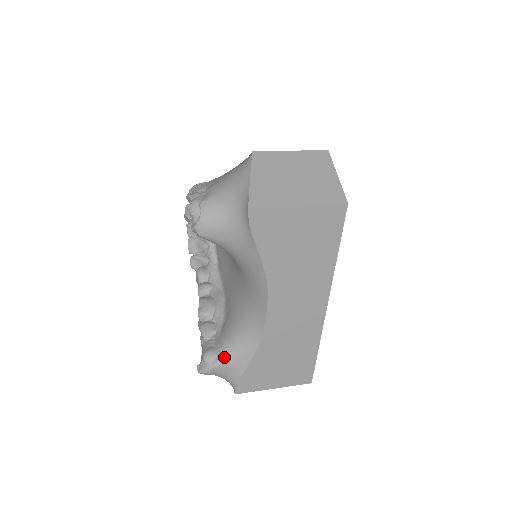
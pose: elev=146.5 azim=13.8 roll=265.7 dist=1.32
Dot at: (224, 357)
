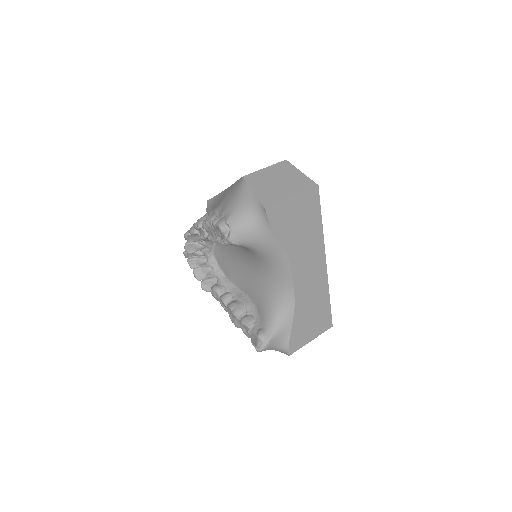
Dot at: (273, 330)
